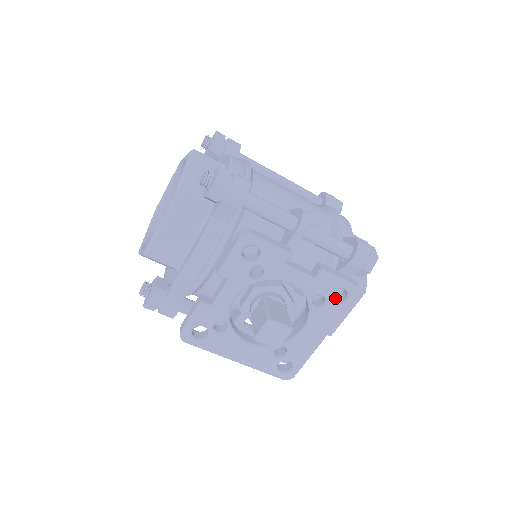
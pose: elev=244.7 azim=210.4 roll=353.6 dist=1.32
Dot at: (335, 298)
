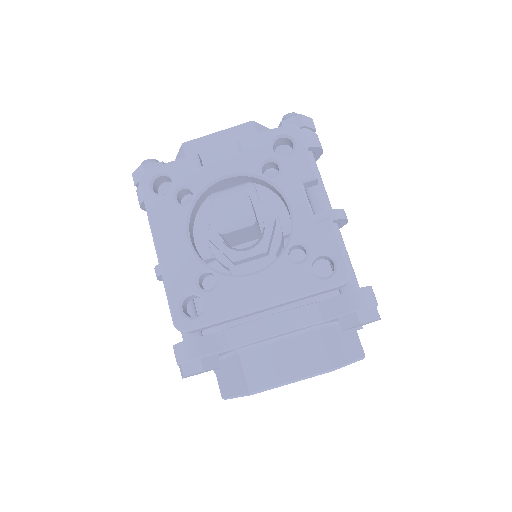
Dot at: (314, 274)
